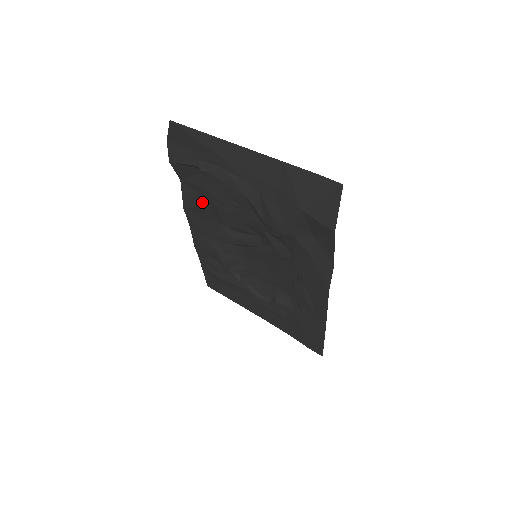
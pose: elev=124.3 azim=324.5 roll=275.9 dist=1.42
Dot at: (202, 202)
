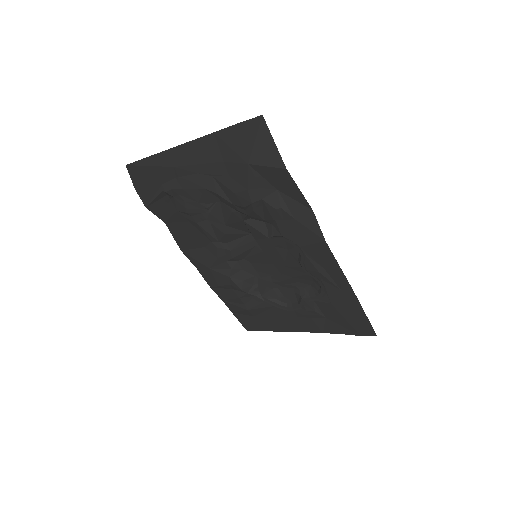
Dot at: (186, 228)
